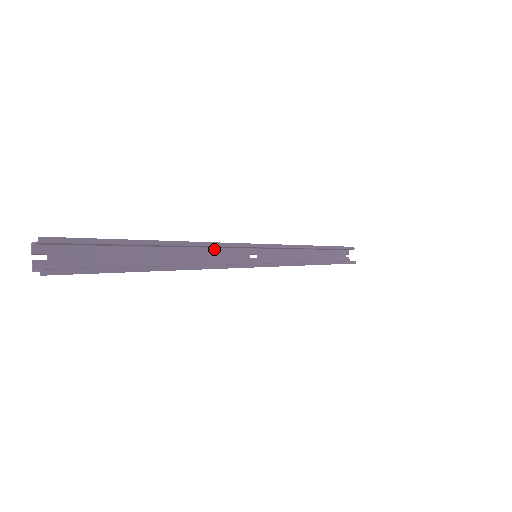
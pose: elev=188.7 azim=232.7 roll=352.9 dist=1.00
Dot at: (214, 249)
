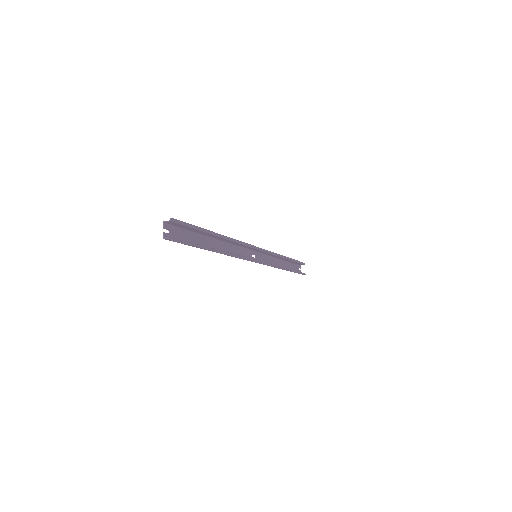
Dot at: (236, 246)
